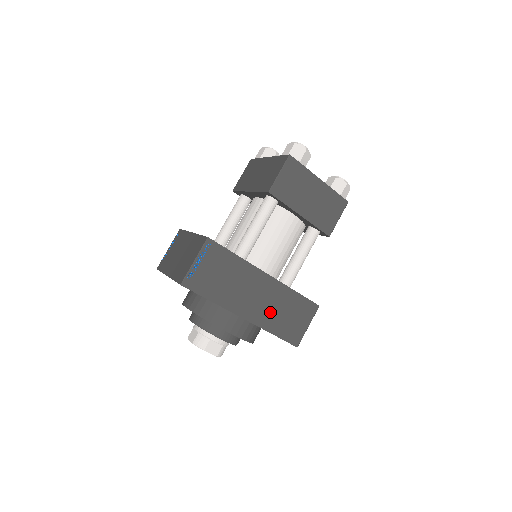
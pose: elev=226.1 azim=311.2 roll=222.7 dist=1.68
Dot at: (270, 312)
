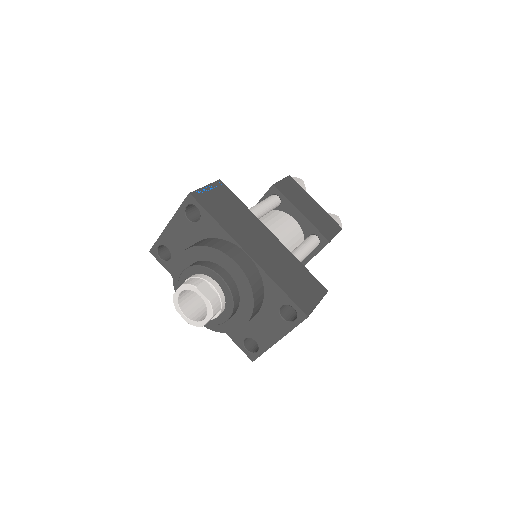
Dot at: (276, 265)
